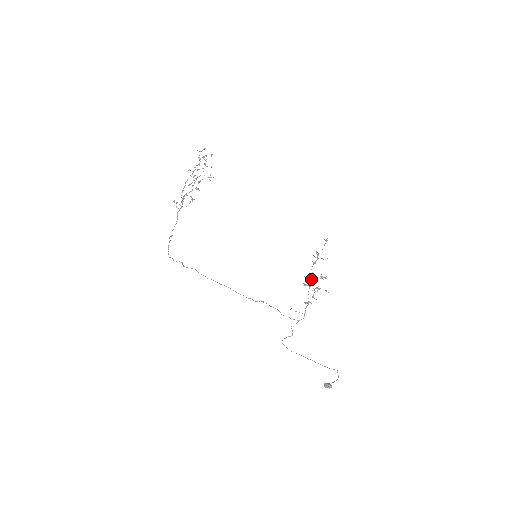
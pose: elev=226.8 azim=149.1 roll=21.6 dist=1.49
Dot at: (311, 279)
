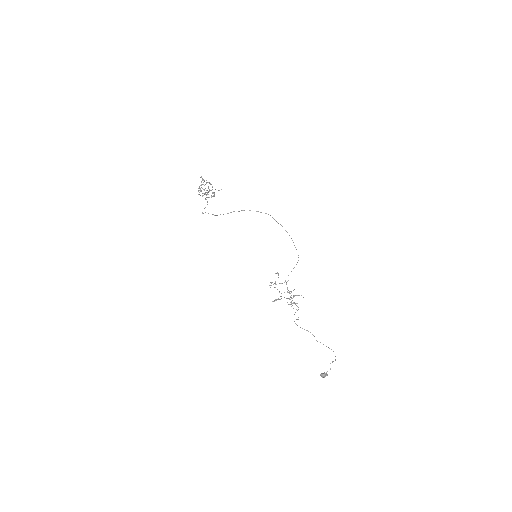
Dot at: occluded
